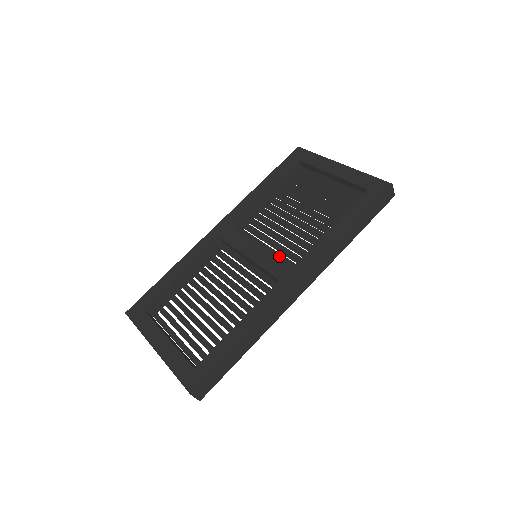
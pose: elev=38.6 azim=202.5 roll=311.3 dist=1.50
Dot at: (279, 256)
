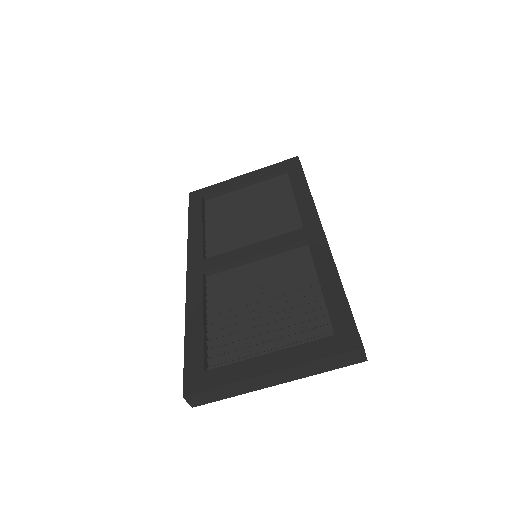
Dot at: occluded
